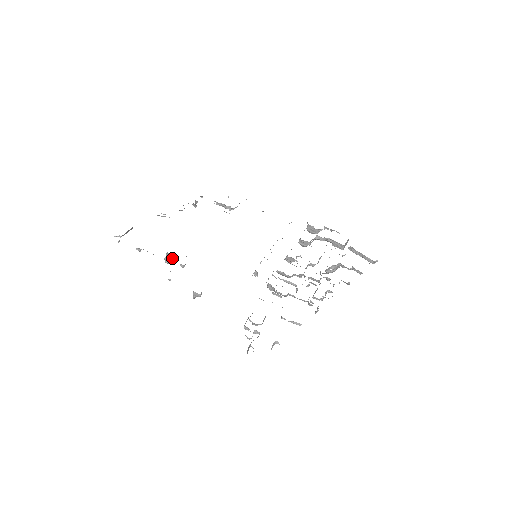
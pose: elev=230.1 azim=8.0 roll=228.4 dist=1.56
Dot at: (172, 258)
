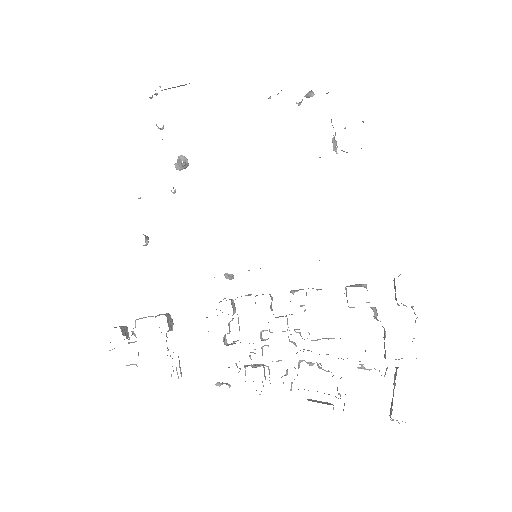
Dot at: (181, 167)
